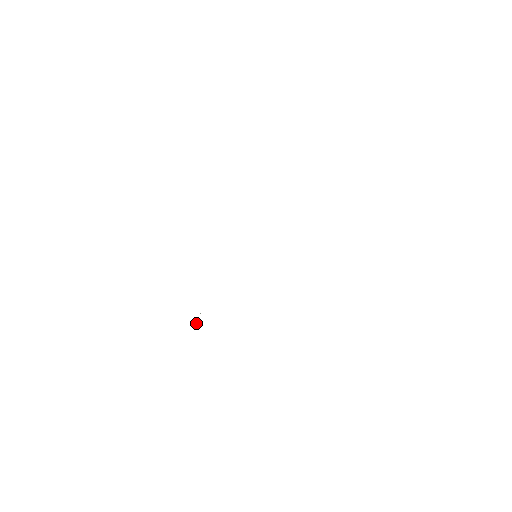
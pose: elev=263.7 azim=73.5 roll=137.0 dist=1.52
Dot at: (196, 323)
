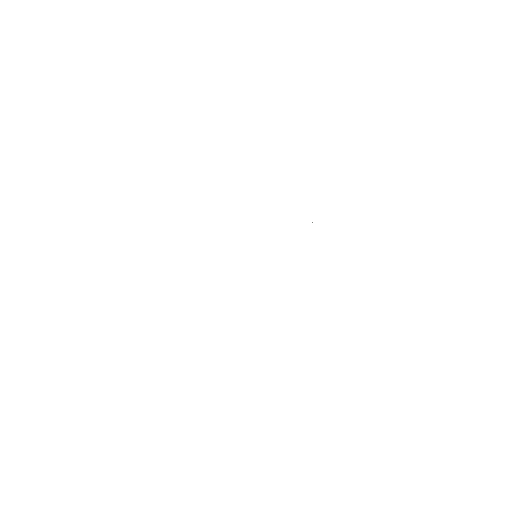
Dot at: occluded
